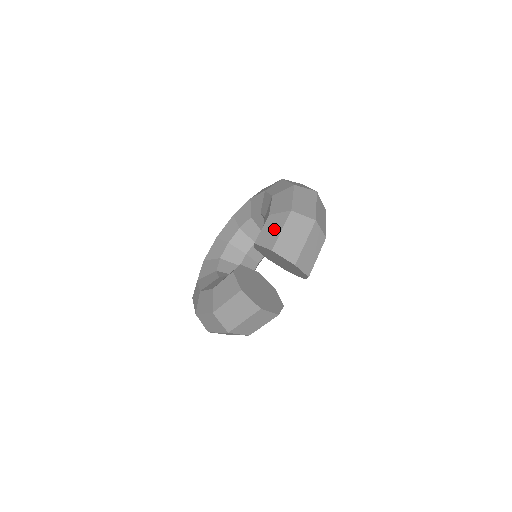
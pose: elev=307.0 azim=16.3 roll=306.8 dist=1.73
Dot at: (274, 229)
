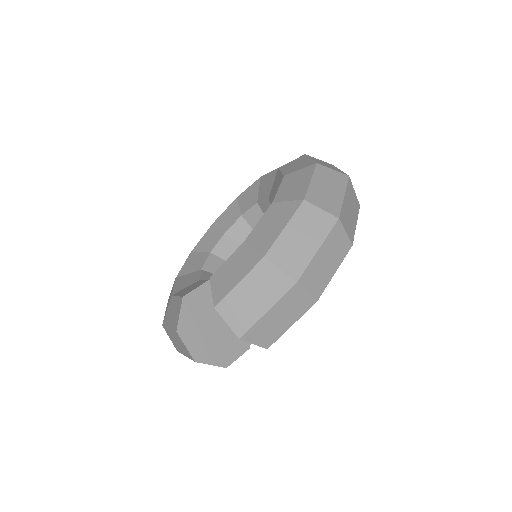
Dot at: (234, 273)
